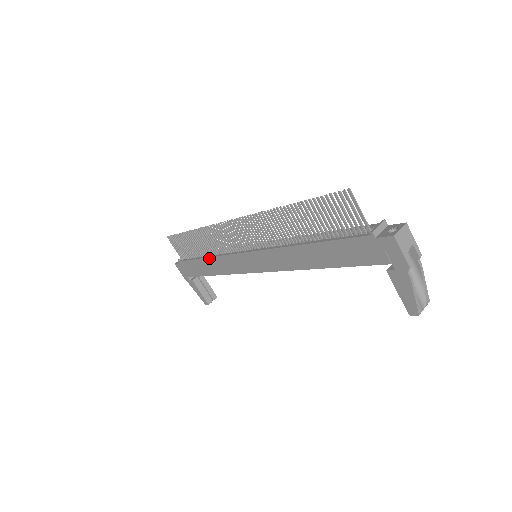
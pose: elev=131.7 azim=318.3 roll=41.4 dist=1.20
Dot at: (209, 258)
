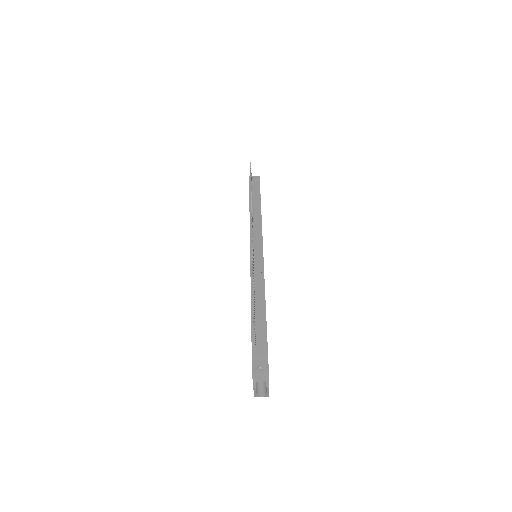
Dot at: occluded
